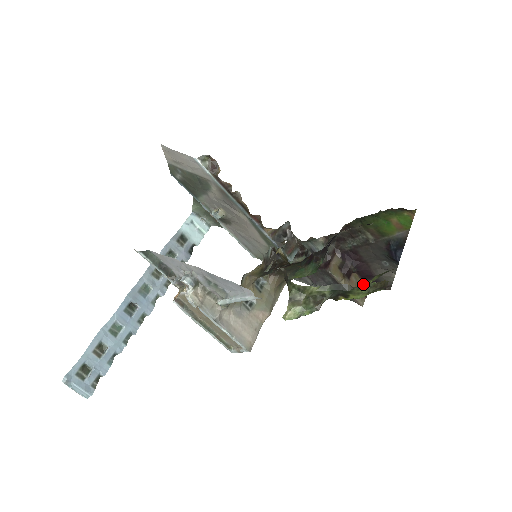
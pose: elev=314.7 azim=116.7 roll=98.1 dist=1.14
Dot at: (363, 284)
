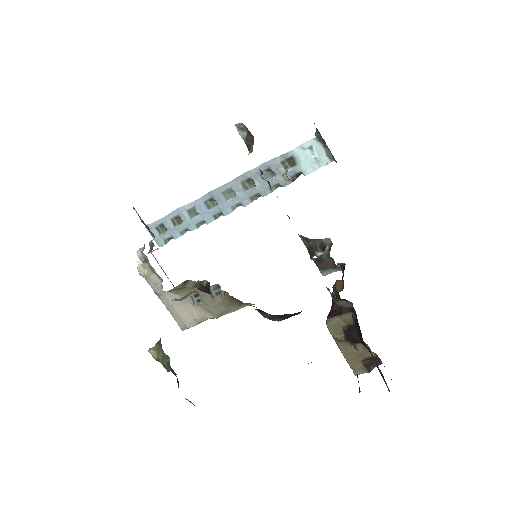
Dot at: (379, 358)
